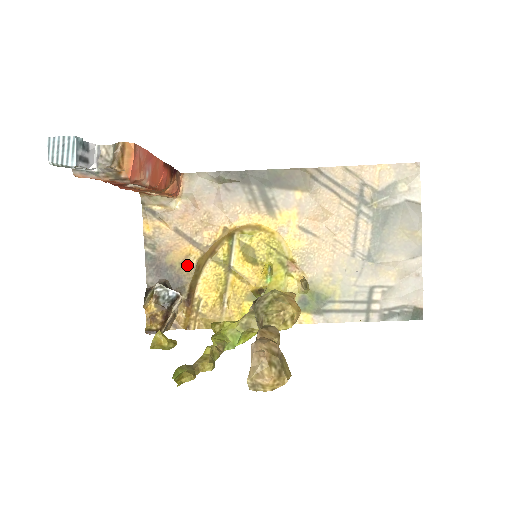
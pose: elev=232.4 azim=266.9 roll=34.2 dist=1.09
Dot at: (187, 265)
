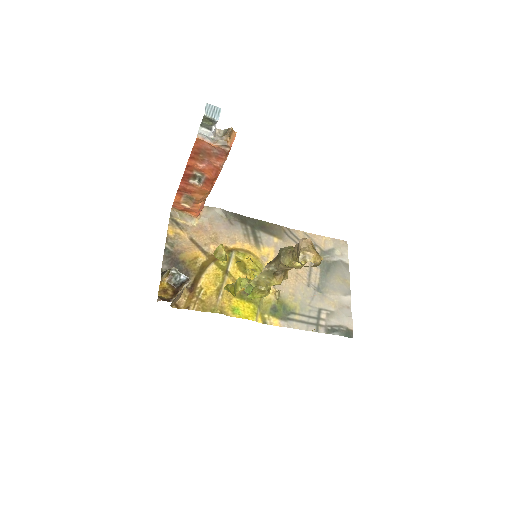
Dot at: (195, 264)
